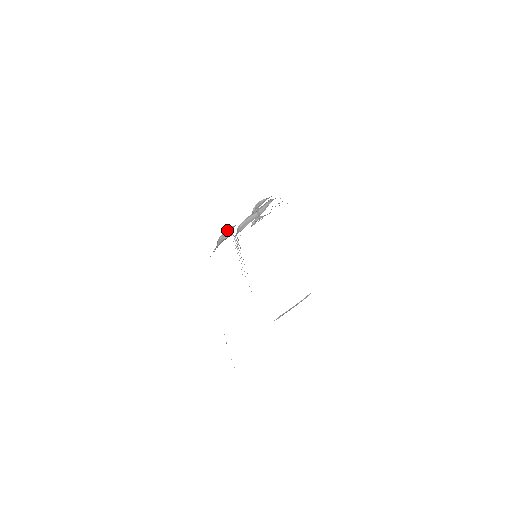
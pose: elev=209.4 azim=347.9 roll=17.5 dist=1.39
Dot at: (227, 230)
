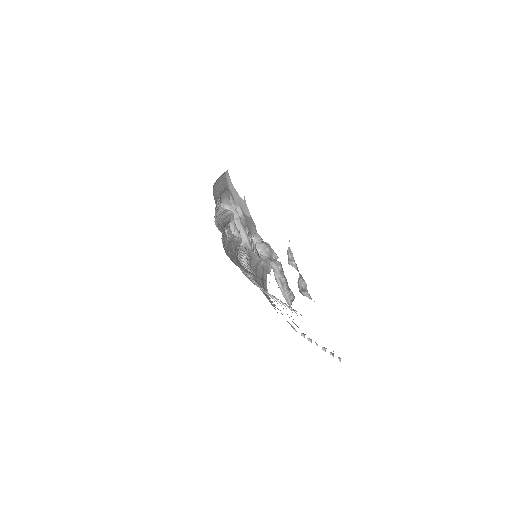
Dot at: (254, 242)
